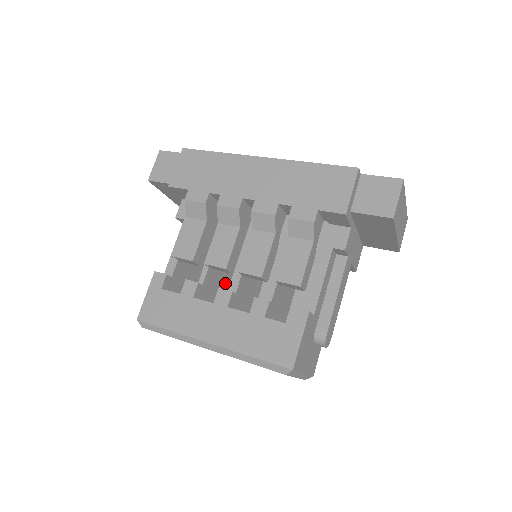
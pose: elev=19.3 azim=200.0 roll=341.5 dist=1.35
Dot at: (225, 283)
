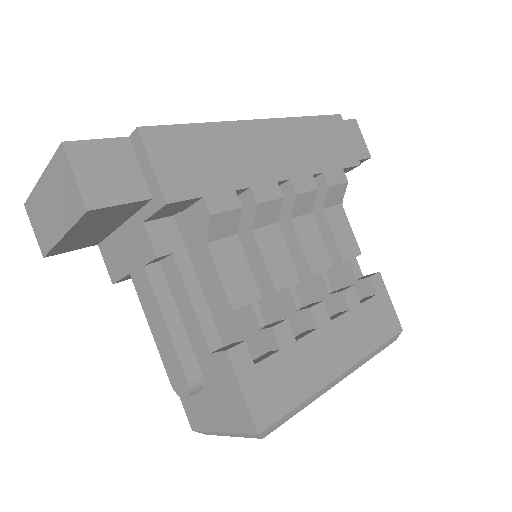
Dot at: occluded
